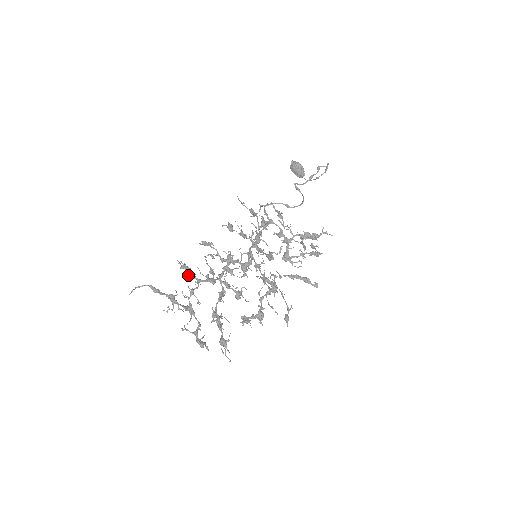
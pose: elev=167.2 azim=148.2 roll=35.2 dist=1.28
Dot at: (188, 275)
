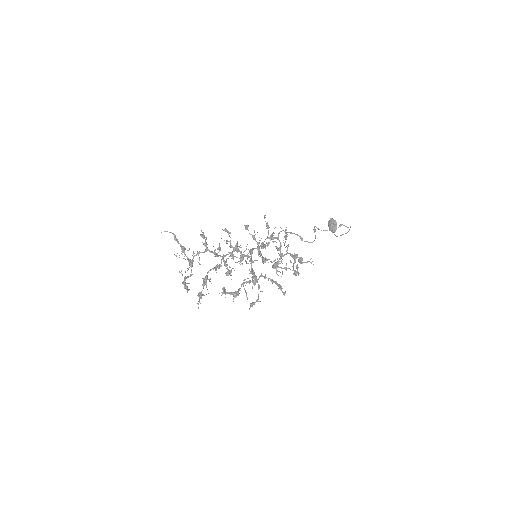
Dot at: (203, 243)
